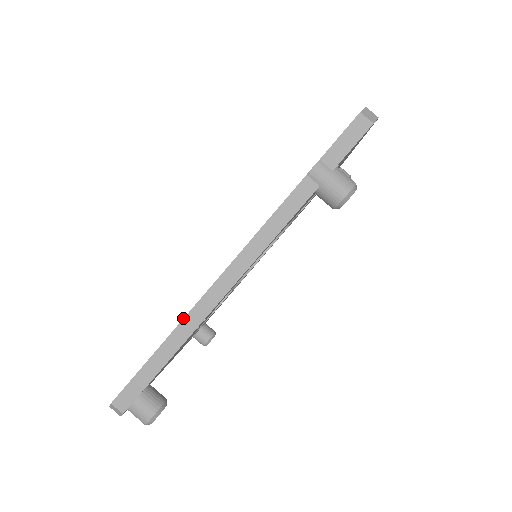
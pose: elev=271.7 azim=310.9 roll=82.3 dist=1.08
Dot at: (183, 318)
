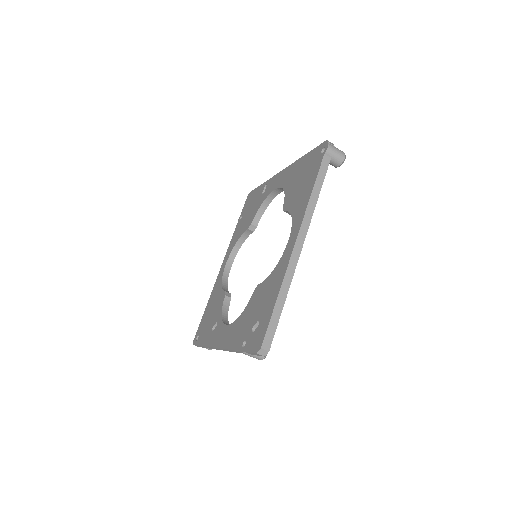
Dot at: occluded
